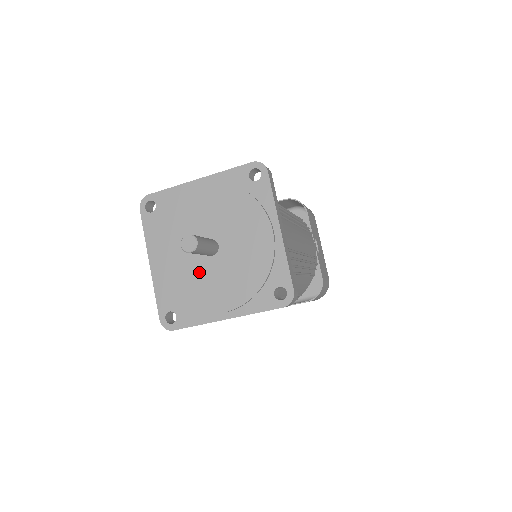
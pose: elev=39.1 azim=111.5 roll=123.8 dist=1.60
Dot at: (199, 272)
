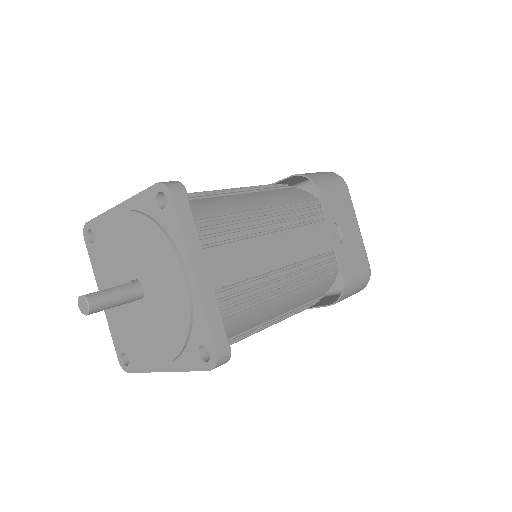
Dot at: (134, 316)
